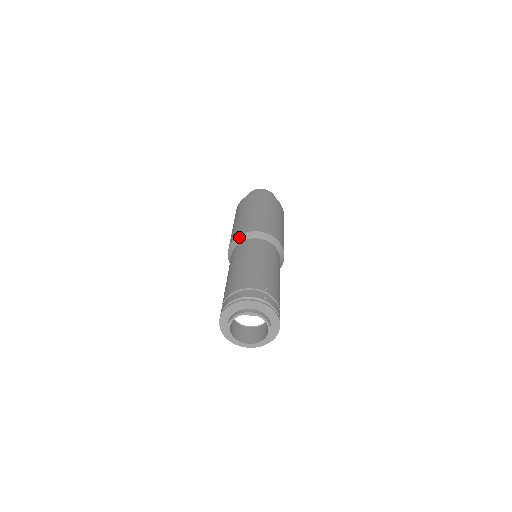
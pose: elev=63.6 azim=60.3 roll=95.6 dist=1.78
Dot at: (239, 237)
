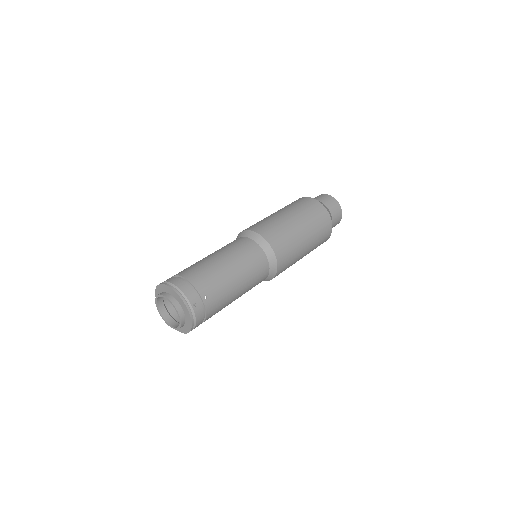
Dot at: (252, 232)
